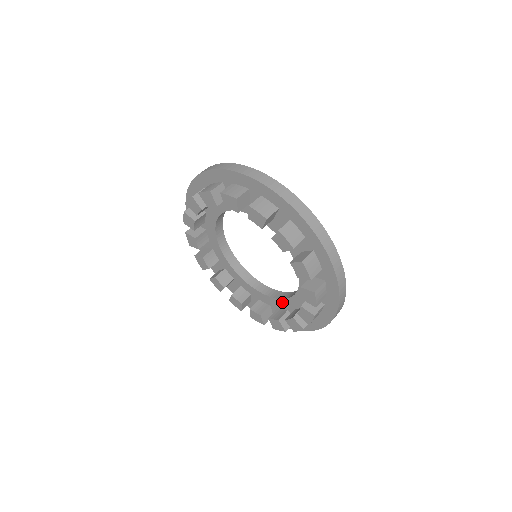
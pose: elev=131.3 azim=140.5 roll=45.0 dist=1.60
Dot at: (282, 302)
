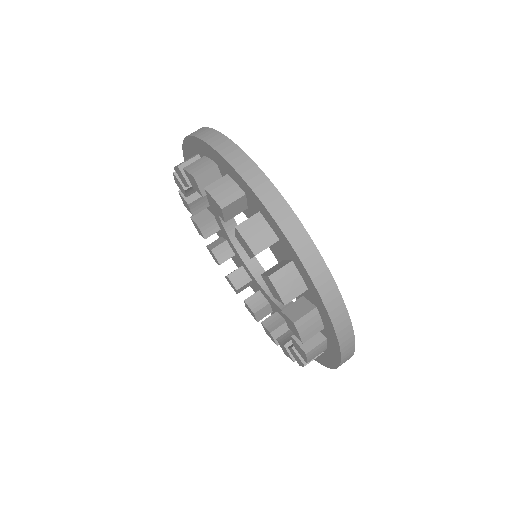
Dot at: (266, 295)
